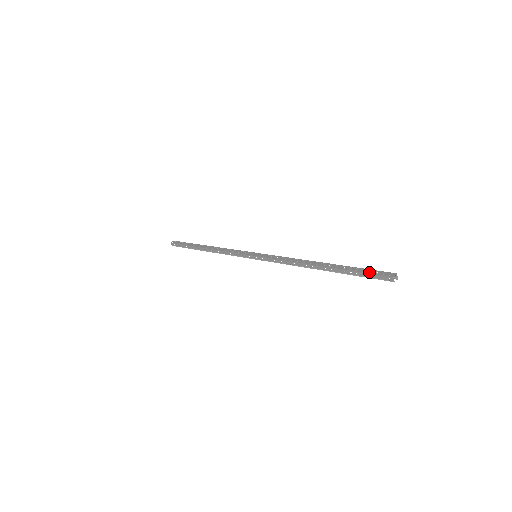
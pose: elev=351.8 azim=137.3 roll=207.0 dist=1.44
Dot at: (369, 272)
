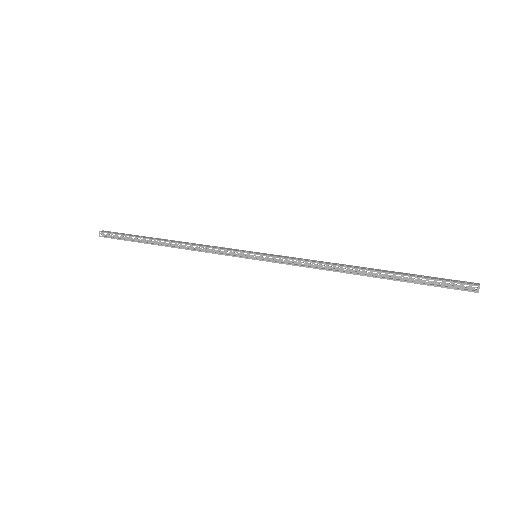
Dot at: (442, 286)
